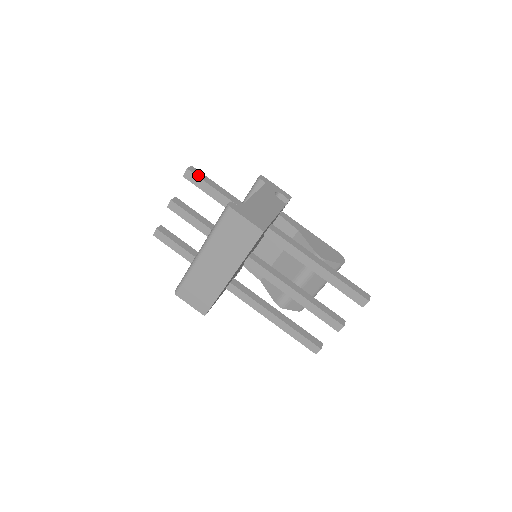
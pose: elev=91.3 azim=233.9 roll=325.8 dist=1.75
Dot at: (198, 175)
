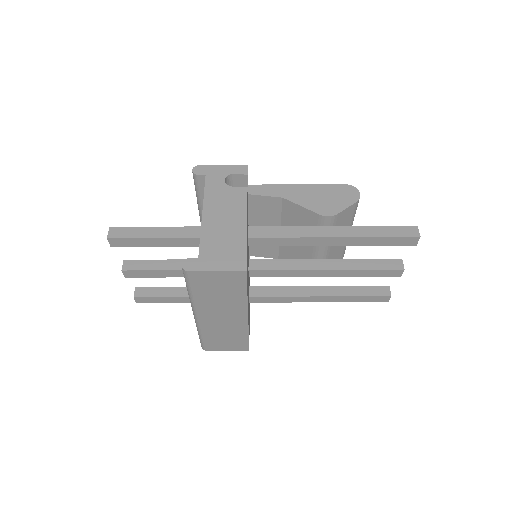
Dot at: (125, 236)
